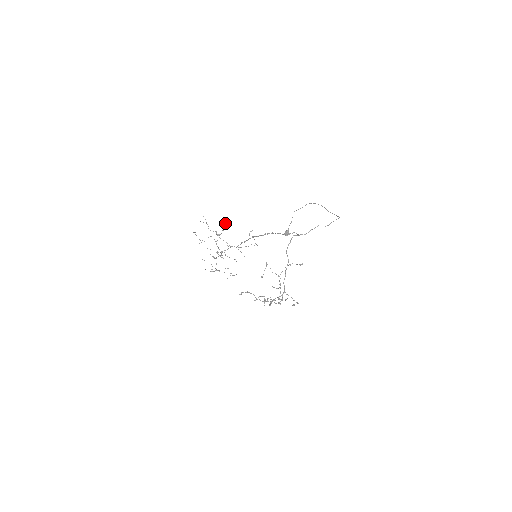
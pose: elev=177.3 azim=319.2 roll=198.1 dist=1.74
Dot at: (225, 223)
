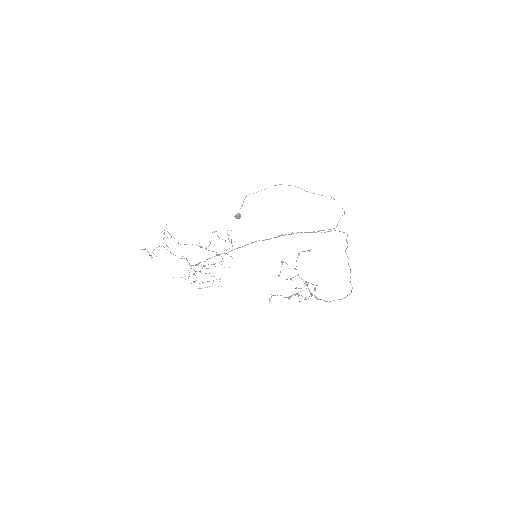
Dot at: occluded
